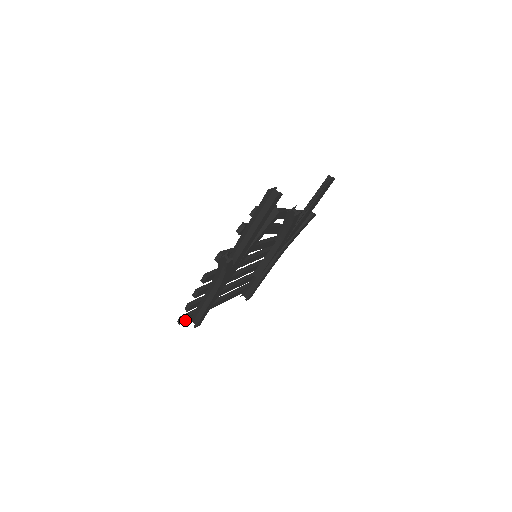
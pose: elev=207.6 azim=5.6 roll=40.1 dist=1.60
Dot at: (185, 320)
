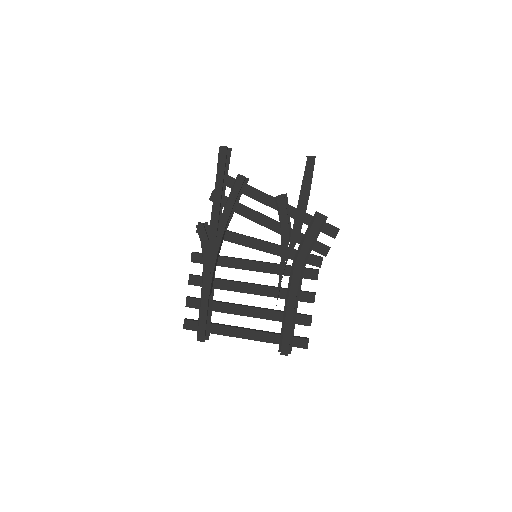
Dot at: (190, 326)
